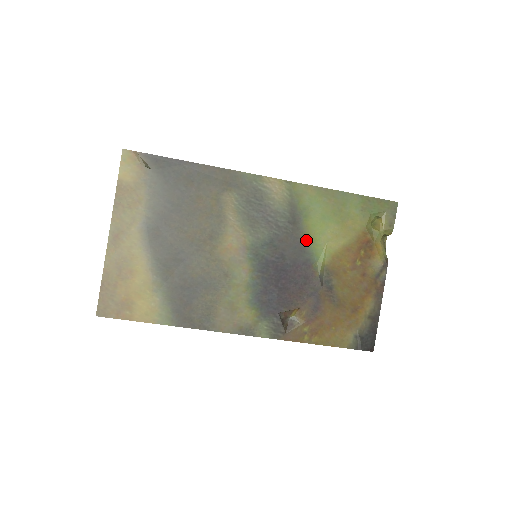
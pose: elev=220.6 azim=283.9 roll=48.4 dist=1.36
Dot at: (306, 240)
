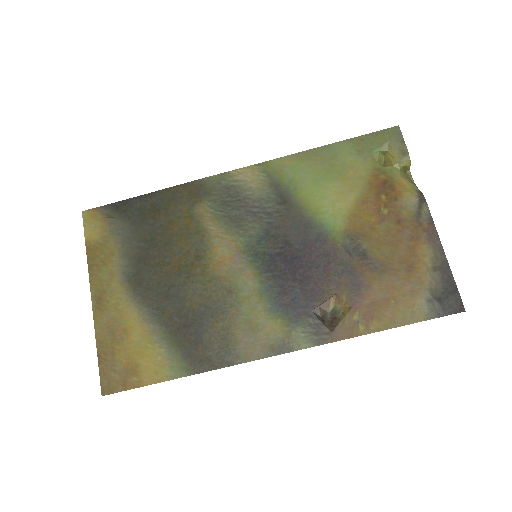
Dot at: (307, 214)
